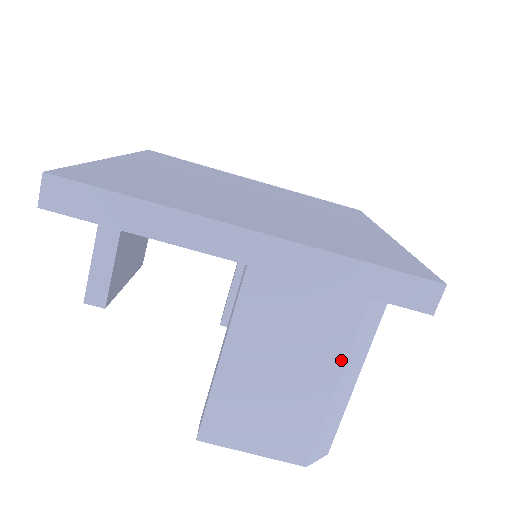
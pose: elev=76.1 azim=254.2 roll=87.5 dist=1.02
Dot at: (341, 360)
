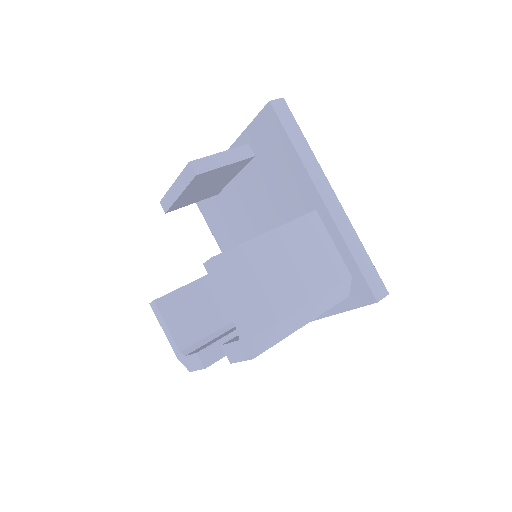
Dot at: (318, 293)
